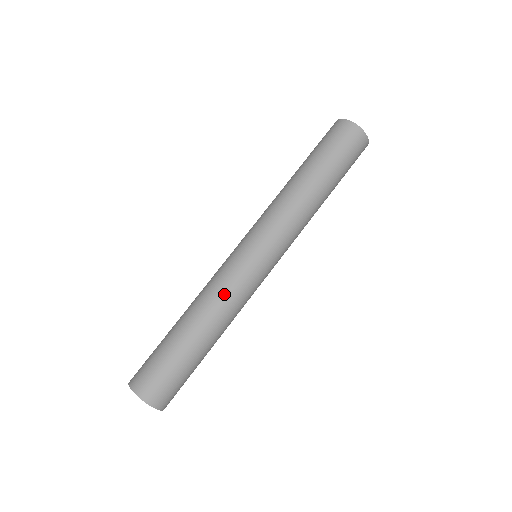
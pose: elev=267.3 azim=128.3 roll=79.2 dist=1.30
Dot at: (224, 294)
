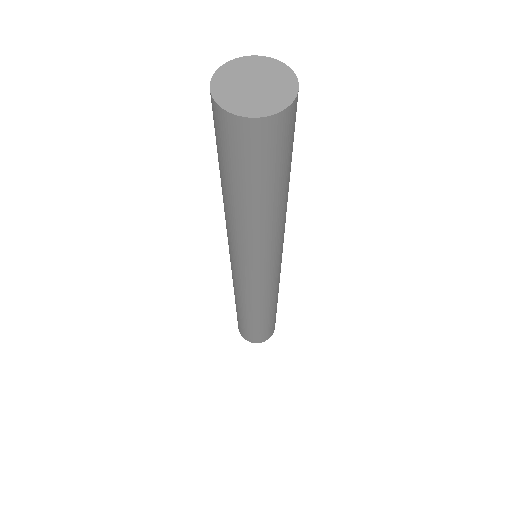
Dot at: occluded
